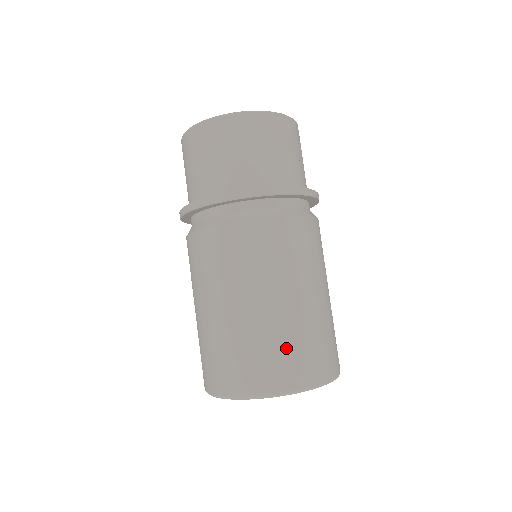
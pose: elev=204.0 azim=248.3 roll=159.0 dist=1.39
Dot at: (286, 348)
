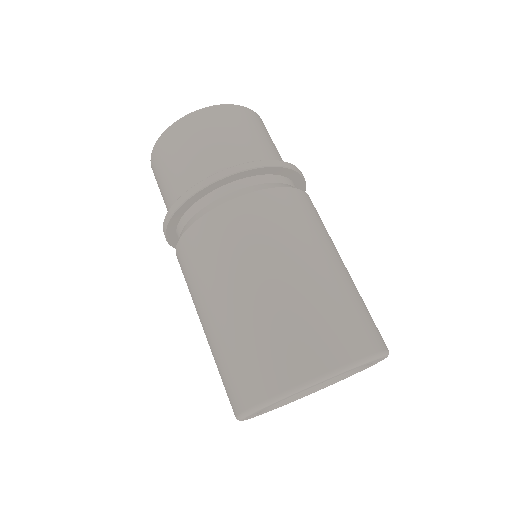
Dot at: (326, 316)
